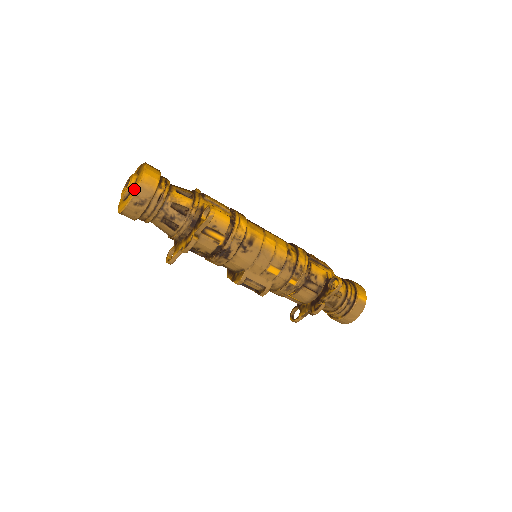
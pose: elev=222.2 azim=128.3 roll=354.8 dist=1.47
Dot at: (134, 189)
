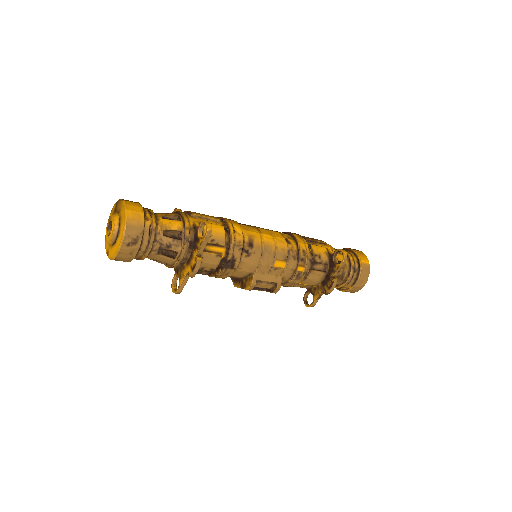
Dot at: (121, 230)
